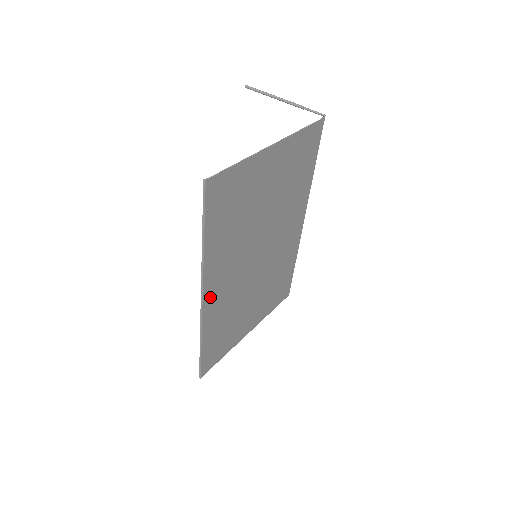
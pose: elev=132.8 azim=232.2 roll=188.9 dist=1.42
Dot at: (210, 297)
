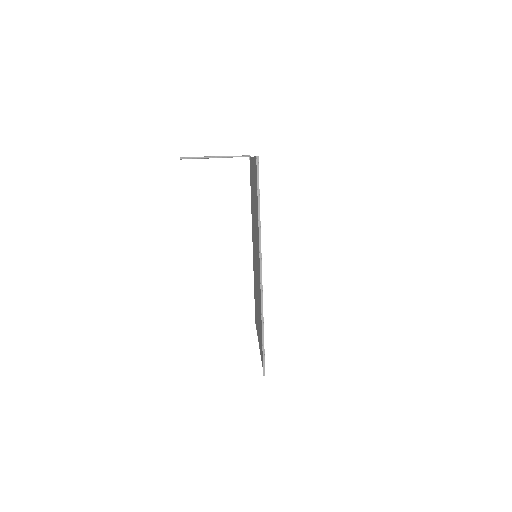
Dot at: occluded
